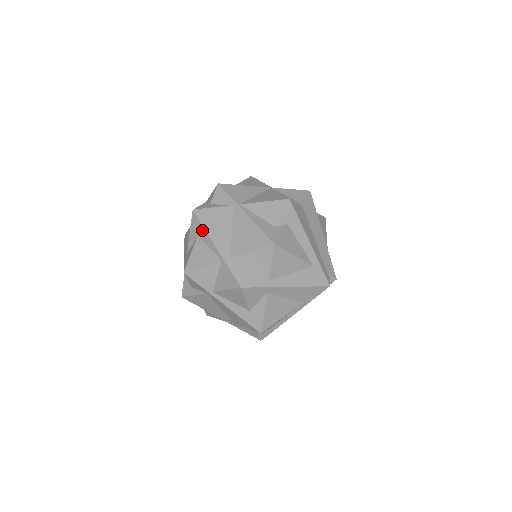
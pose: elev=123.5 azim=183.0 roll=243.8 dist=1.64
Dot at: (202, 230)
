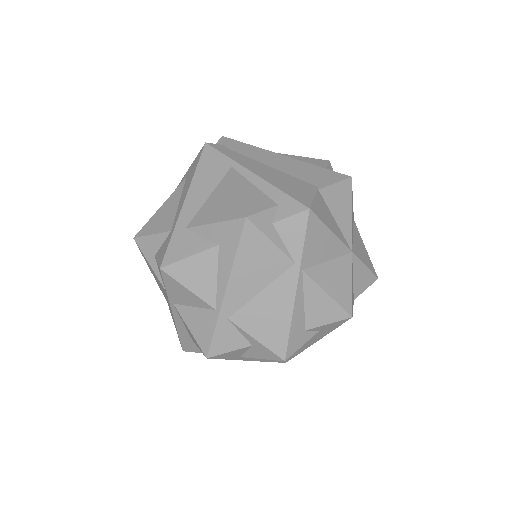
Dot at: (231, 253)
